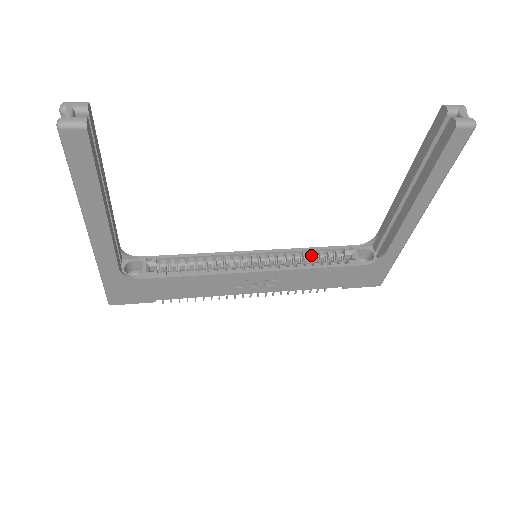
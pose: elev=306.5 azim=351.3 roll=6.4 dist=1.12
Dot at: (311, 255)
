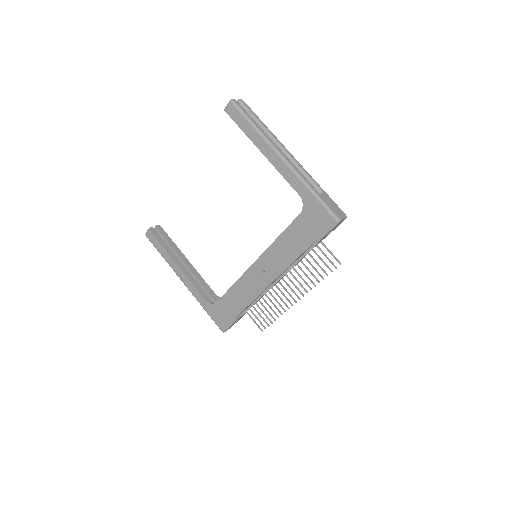
Dot at: occluded
